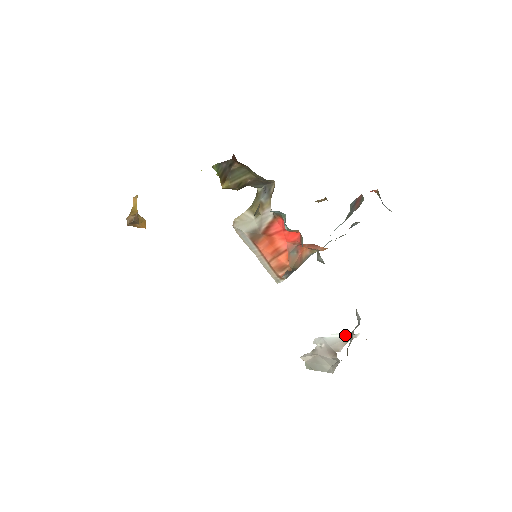
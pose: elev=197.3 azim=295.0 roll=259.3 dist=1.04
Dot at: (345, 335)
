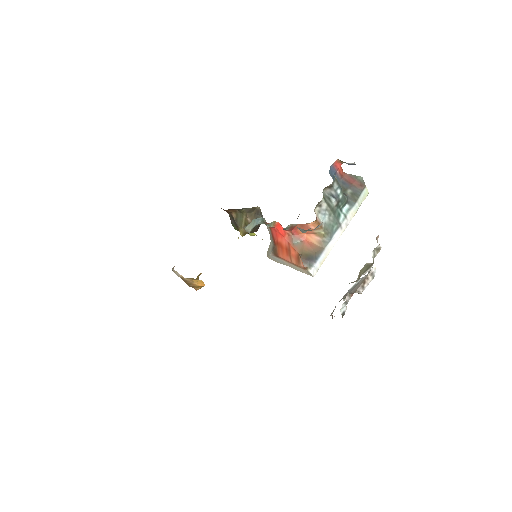
Dot at: occluded
